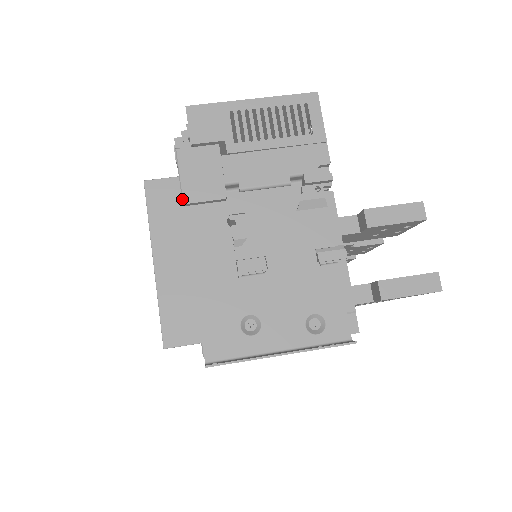
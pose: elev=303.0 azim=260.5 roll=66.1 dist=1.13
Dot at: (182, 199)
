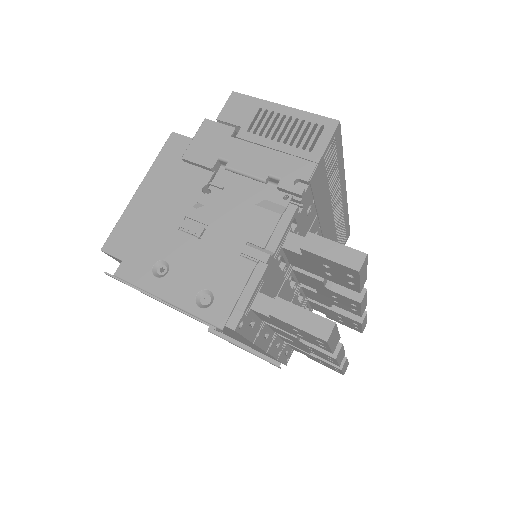
Dot at: (183, 154)
